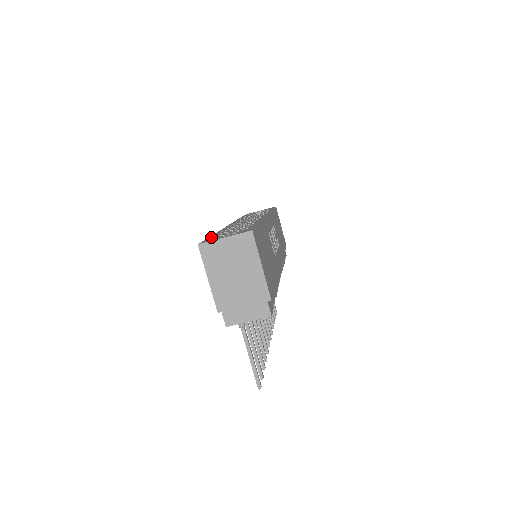
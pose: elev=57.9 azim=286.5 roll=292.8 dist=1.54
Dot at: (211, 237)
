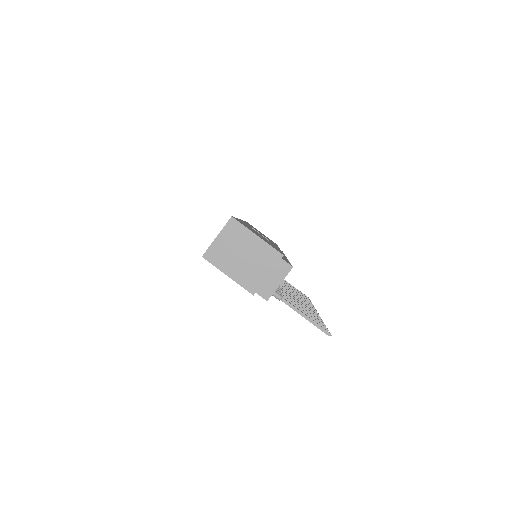
Dot at: occluded
